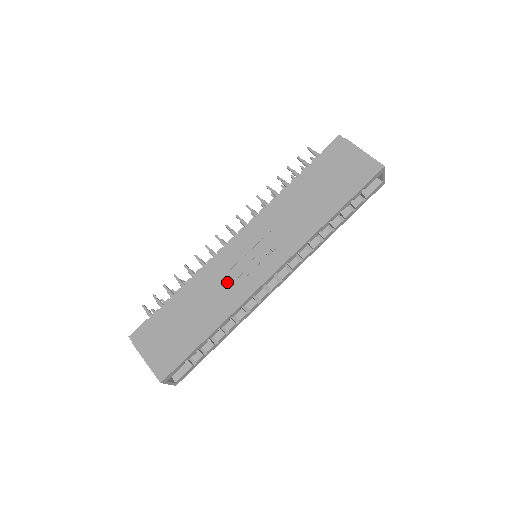
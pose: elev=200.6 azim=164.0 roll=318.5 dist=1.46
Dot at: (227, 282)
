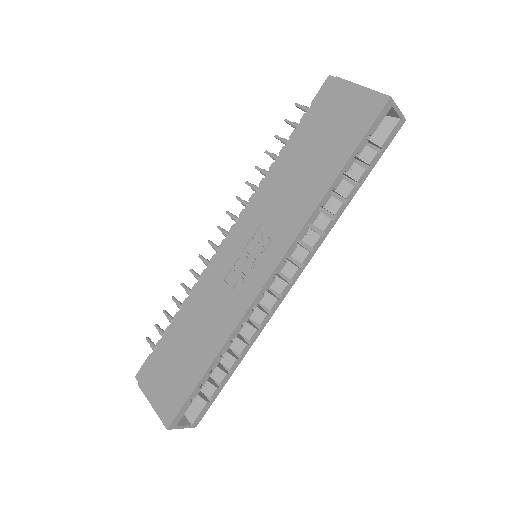
Dot at: (222, 296)
